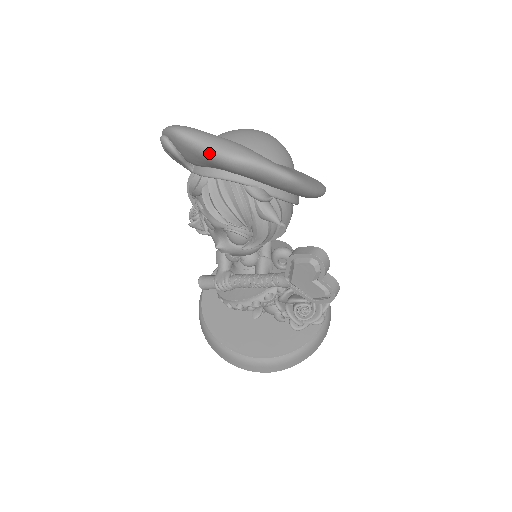
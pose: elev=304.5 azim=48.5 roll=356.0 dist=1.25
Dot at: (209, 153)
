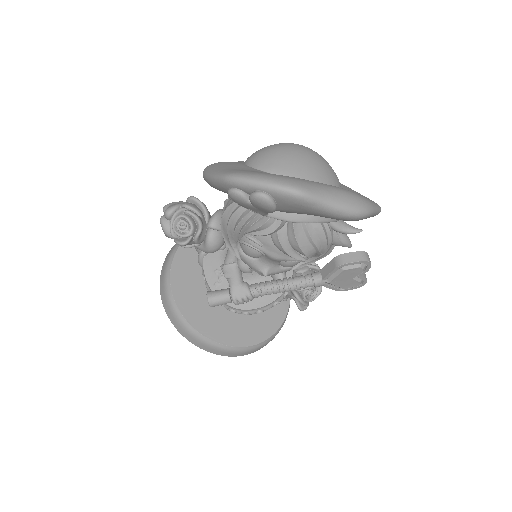
Dot at: (337, 212)
